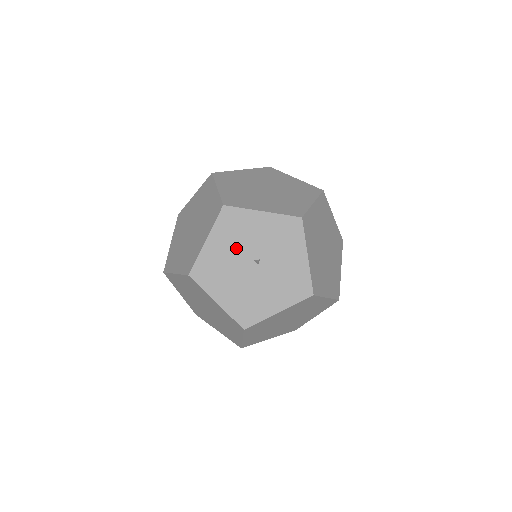
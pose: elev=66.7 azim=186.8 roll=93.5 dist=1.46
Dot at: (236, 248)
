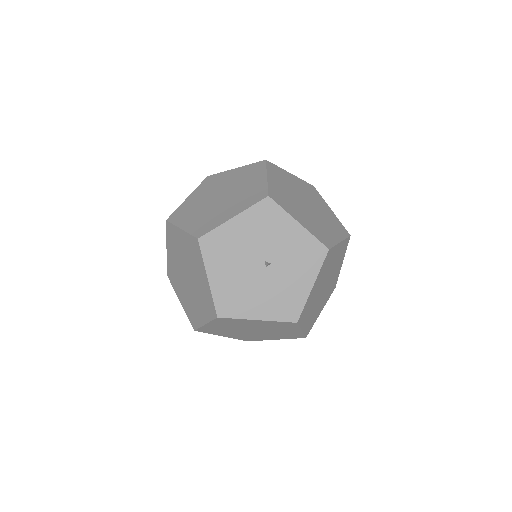
Dot at: (256, 241)
